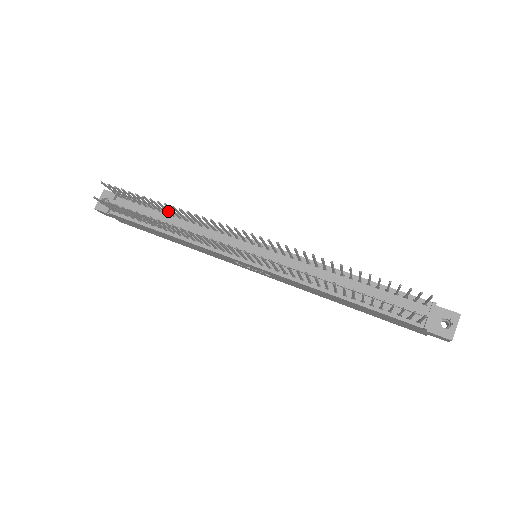
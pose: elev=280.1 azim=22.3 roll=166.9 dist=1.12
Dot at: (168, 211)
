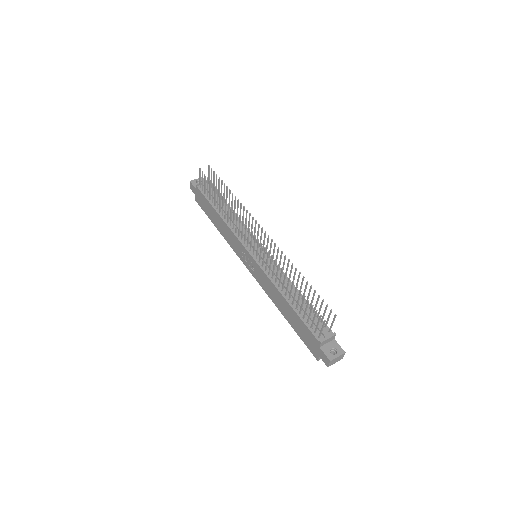
Dot at: (229, 202)
